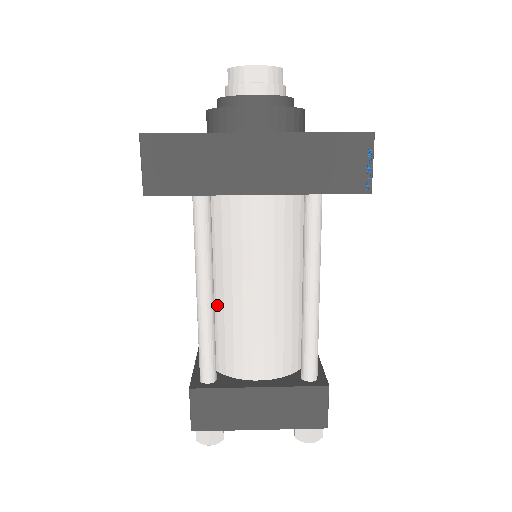
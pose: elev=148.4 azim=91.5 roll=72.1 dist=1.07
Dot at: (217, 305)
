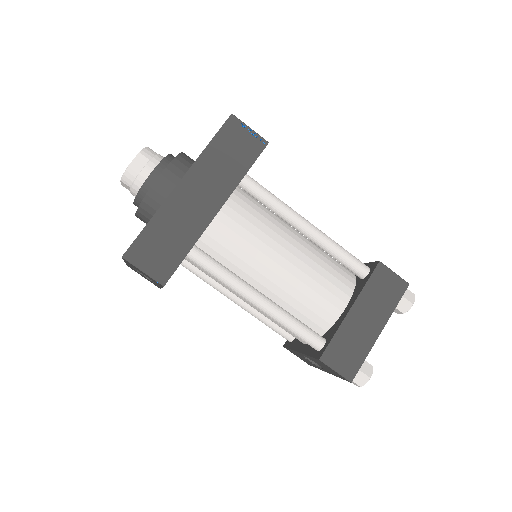
Dot at: occluded
